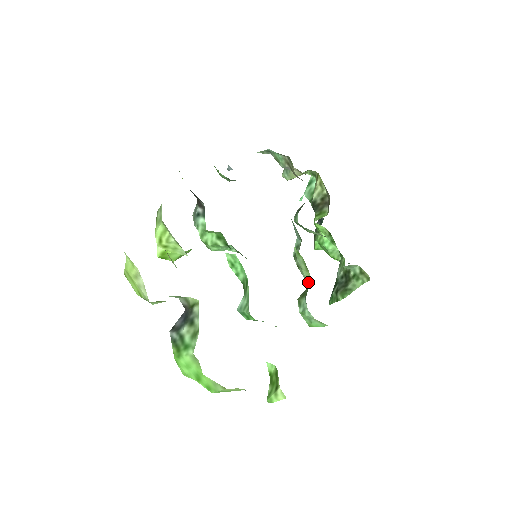
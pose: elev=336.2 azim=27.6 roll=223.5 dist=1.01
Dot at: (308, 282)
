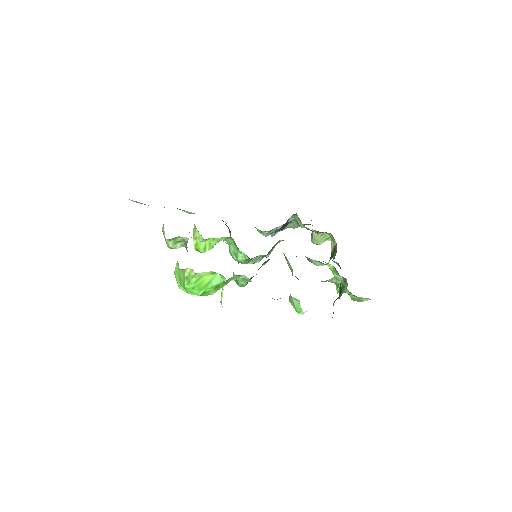
Dot at: occluded
